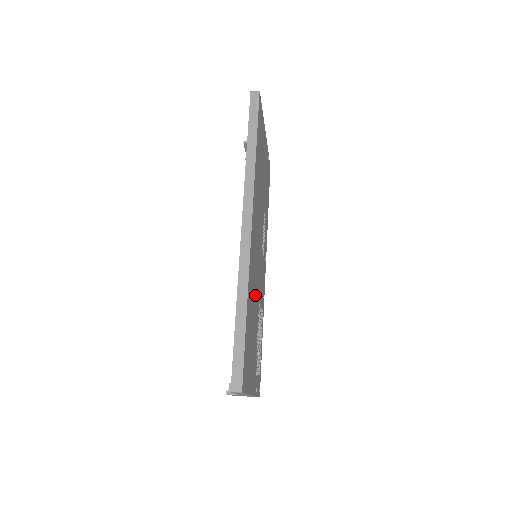
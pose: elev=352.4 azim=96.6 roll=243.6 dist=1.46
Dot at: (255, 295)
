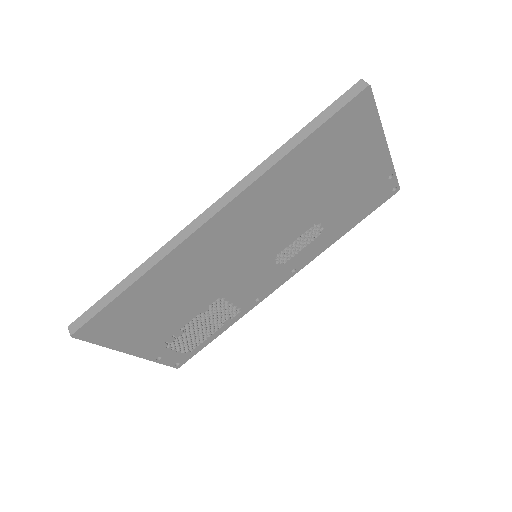
Dot at: (200, 284)
